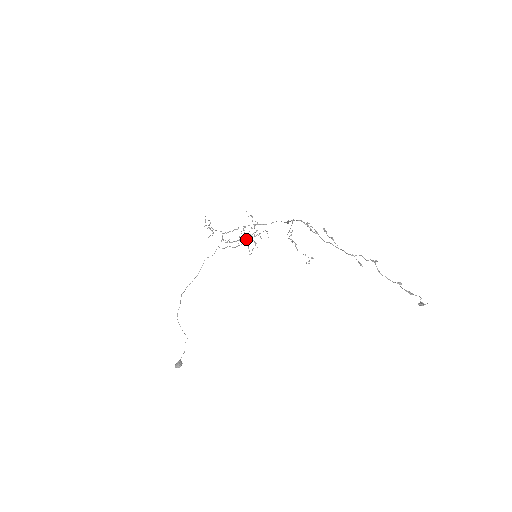
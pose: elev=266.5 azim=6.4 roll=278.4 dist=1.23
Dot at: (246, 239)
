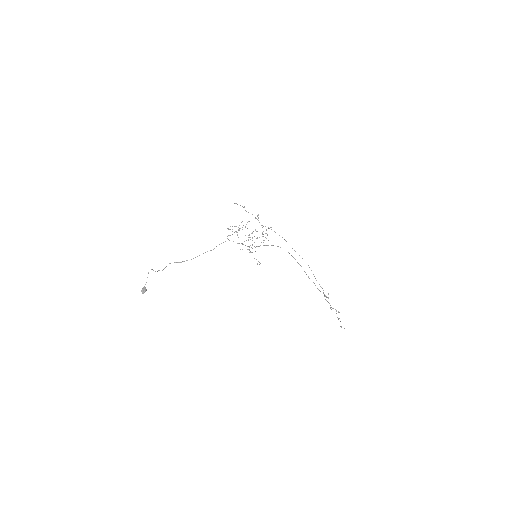
Dot at: occluded
